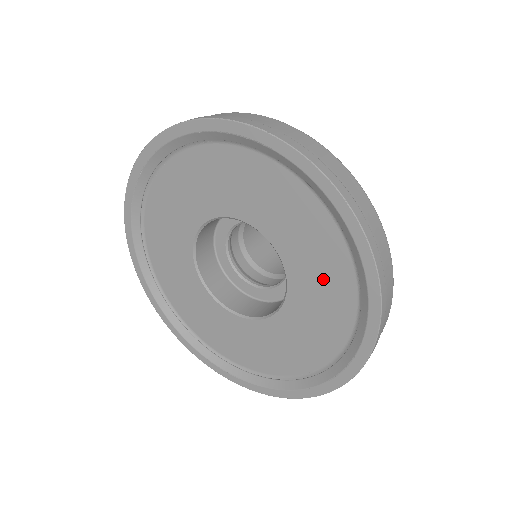
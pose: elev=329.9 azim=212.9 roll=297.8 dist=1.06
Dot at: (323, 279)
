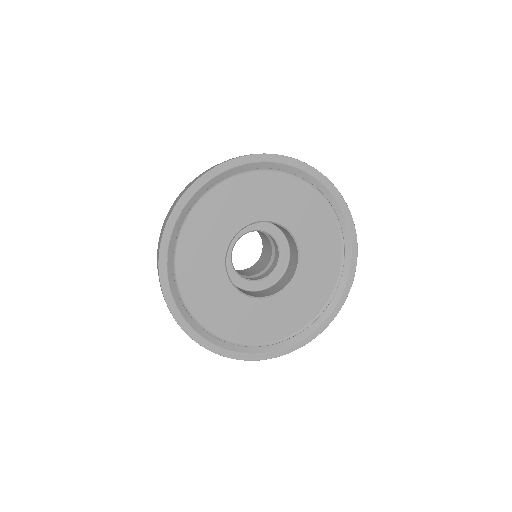
Dot at: (315, 224)
